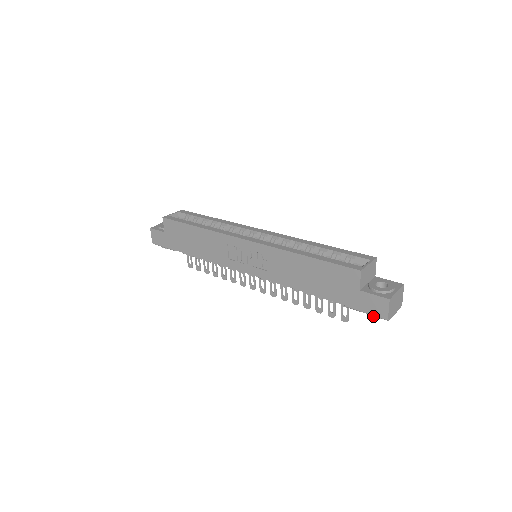
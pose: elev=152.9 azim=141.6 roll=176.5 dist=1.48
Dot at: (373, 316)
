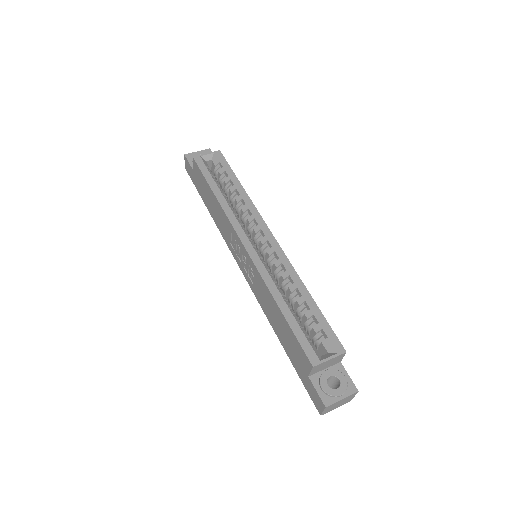
Dot at: occluded
